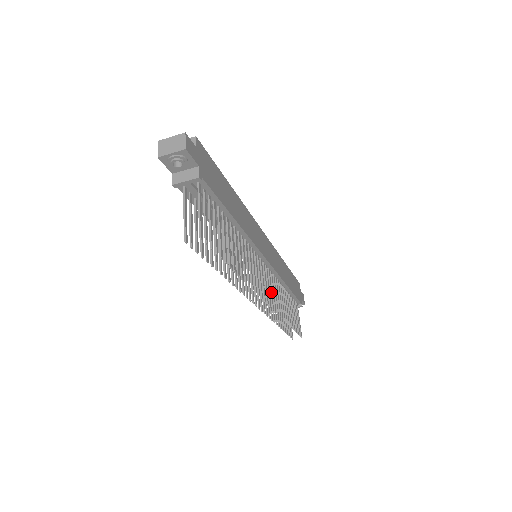
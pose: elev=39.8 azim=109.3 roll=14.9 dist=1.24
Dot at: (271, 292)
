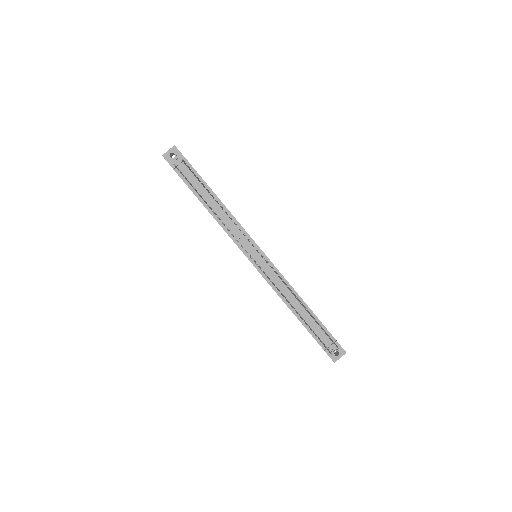
Dot at: occluded
